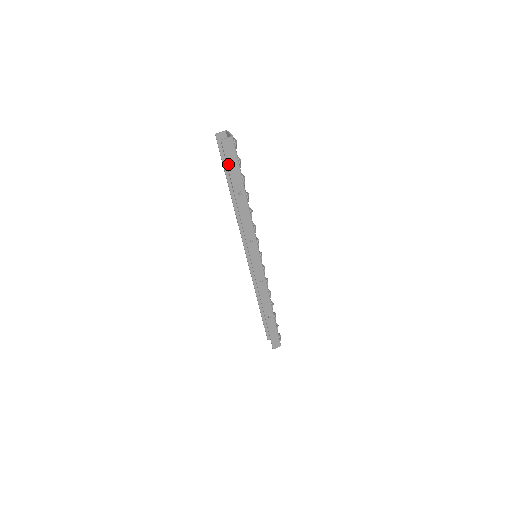
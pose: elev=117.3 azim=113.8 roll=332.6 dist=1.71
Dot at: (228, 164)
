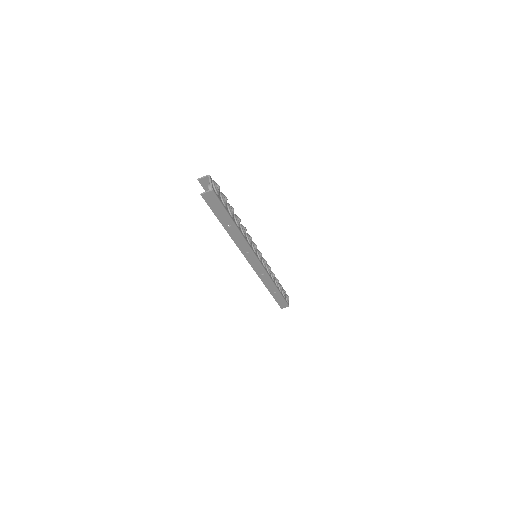
Dot at: (212, 209)
